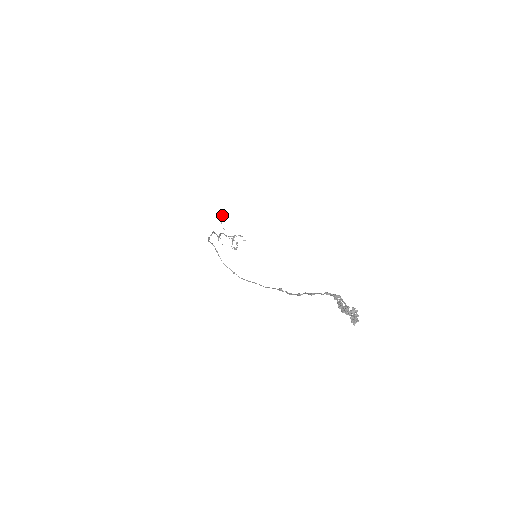
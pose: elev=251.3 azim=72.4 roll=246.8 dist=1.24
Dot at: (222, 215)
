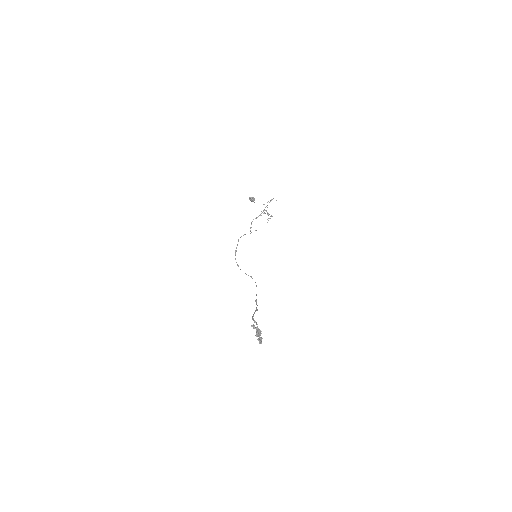
Dot at: (249, 199)
